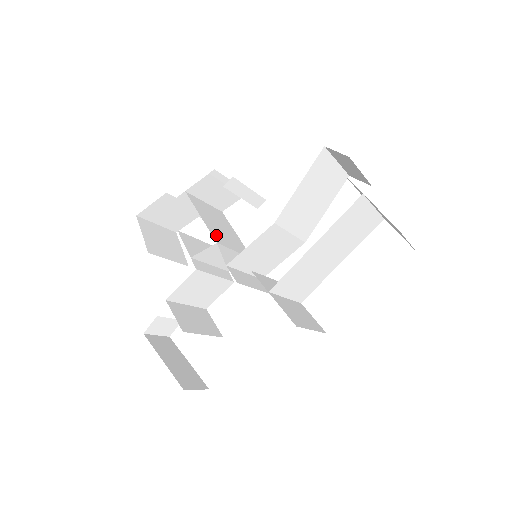
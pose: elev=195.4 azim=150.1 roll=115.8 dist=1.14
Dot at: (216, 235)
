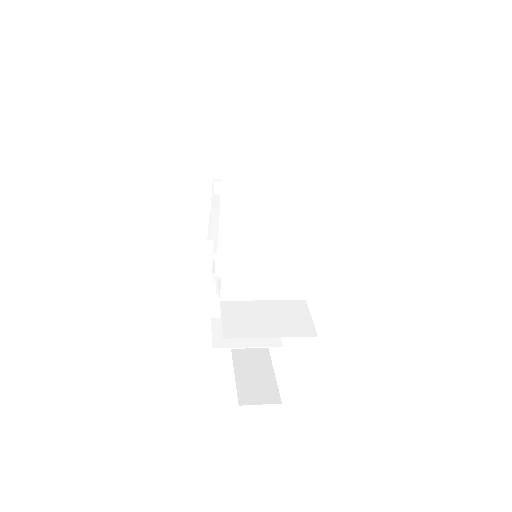
Dot at: occluded
